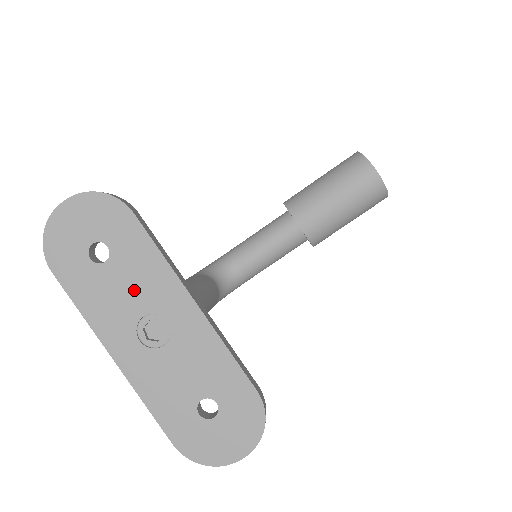
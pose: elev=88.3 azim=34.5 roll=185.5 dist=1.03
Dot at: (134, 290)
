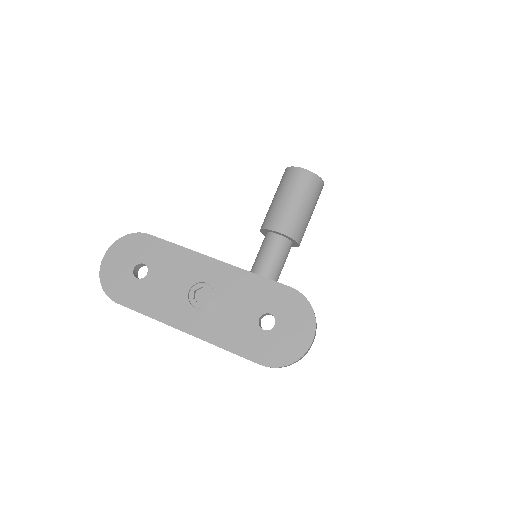
Dot at: (174, 278)
